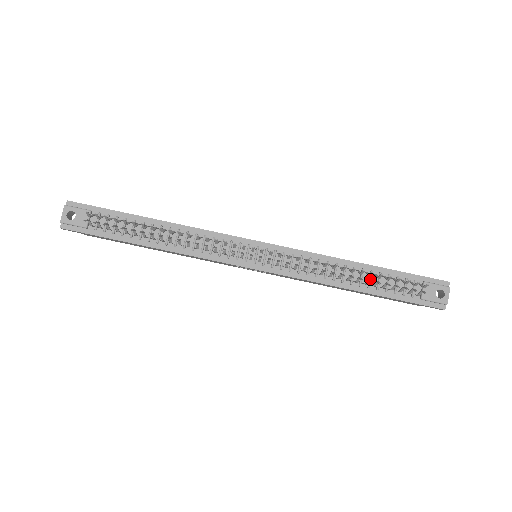
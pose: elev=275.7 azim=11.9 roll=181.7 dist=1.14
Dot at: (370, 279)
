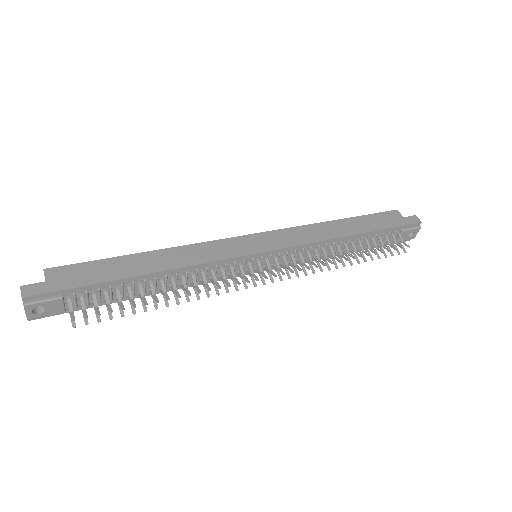
Dot at: (360, 244)
